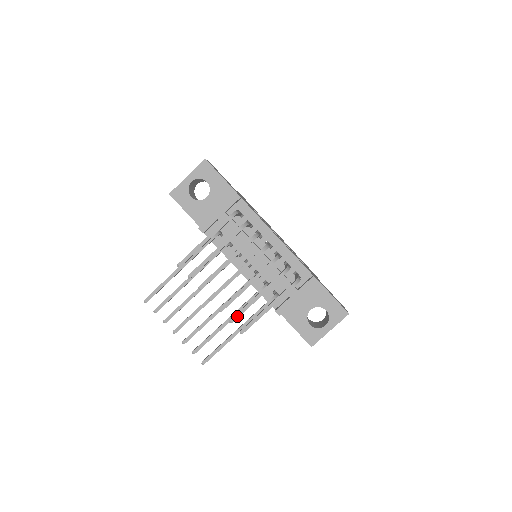
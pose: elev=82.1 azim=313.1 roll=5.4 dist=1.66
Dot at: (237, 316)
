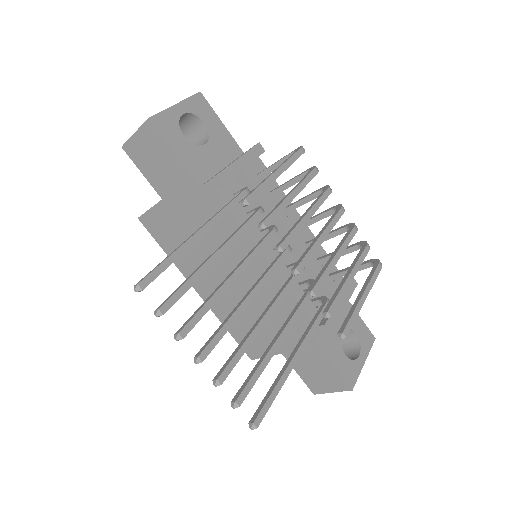
Dot at: (335, 305)
